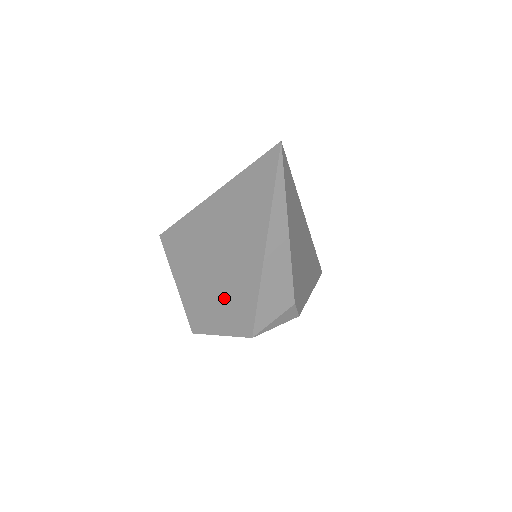
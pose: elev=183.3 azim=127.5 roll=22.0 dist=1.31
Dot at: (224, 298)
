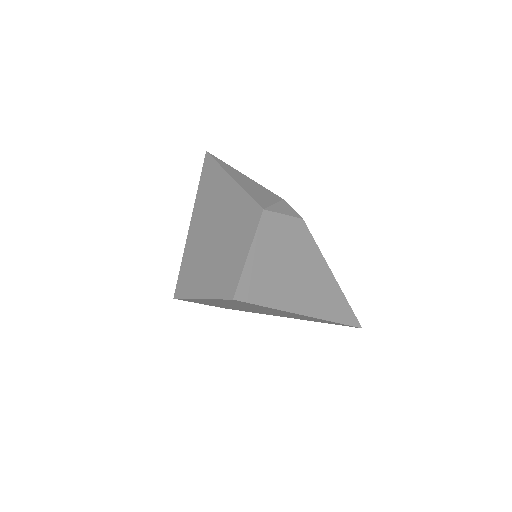
Dot at: (232, 233)
